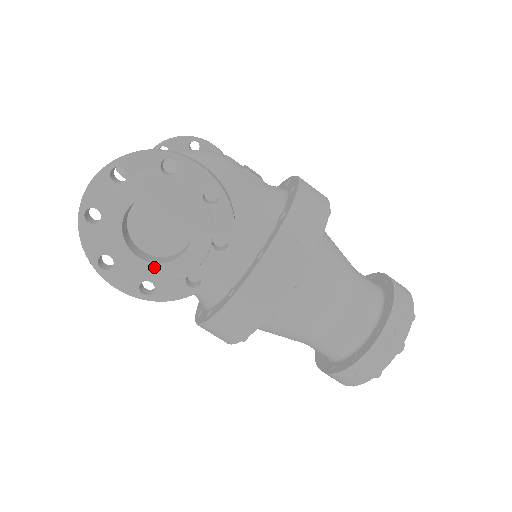
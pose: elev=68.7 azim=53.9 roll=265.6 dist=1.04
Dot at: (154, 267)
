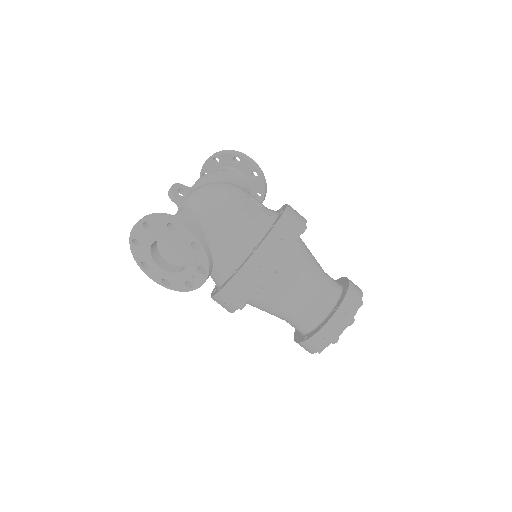
Dot at: (168, 274)
